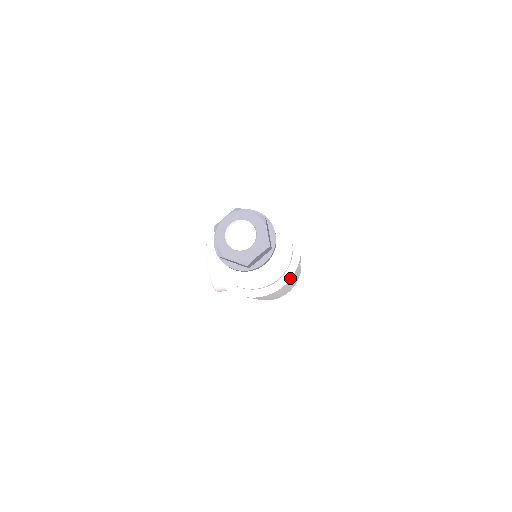
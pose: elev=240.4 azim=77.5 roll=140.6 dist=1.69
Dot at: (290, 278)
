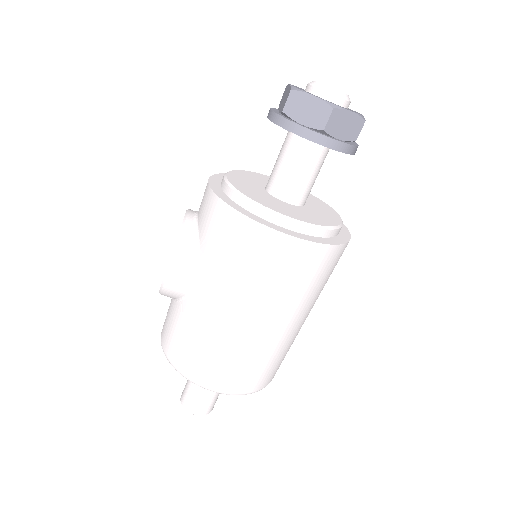
Dot at: (337, 243)
